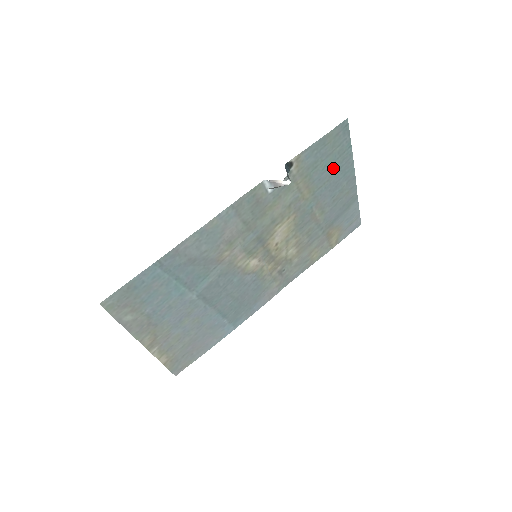
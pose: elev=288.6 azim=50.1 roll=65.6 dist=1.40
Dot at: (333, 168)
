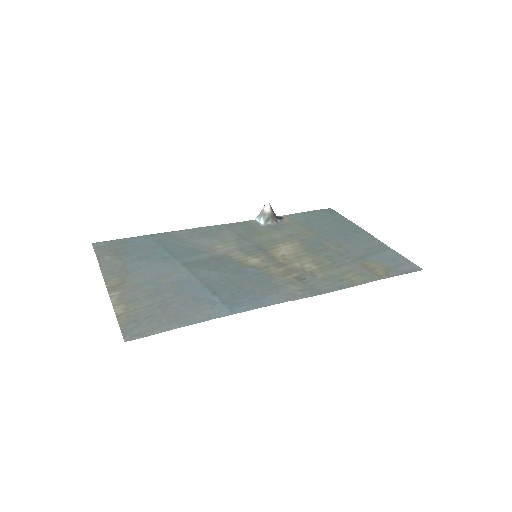
Dot at: (333, 225)
